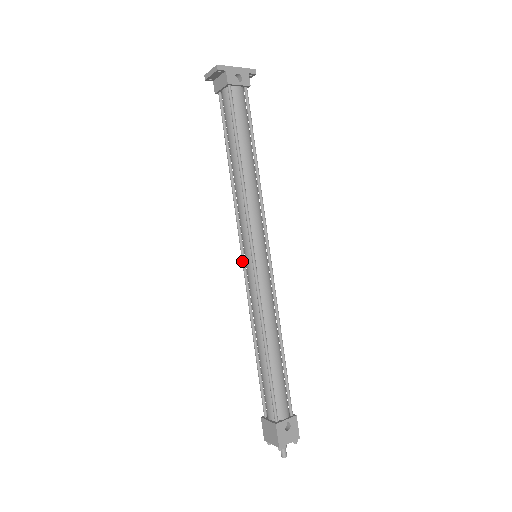
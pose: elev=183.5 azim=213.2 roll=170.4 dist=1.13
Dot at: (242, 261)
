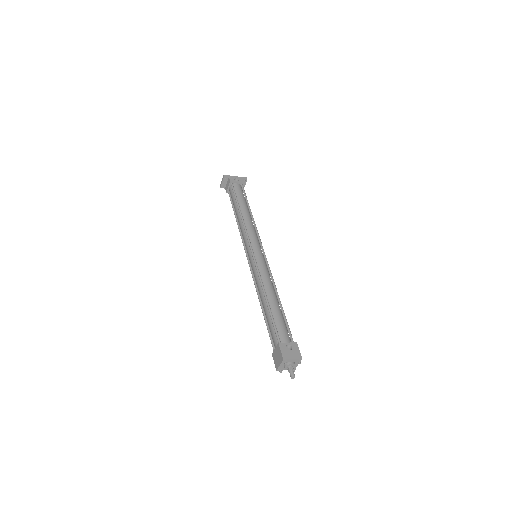
Dot at: (248, 261)
